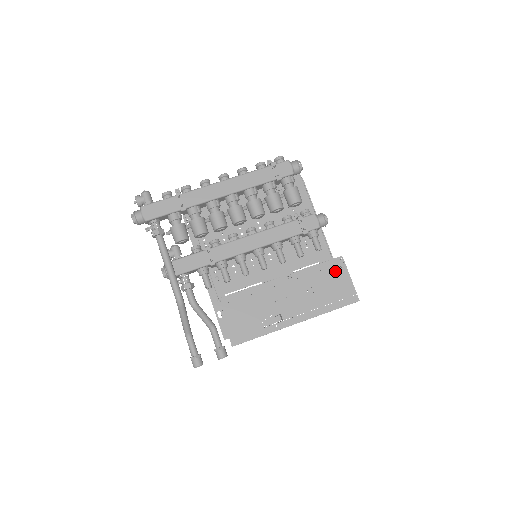
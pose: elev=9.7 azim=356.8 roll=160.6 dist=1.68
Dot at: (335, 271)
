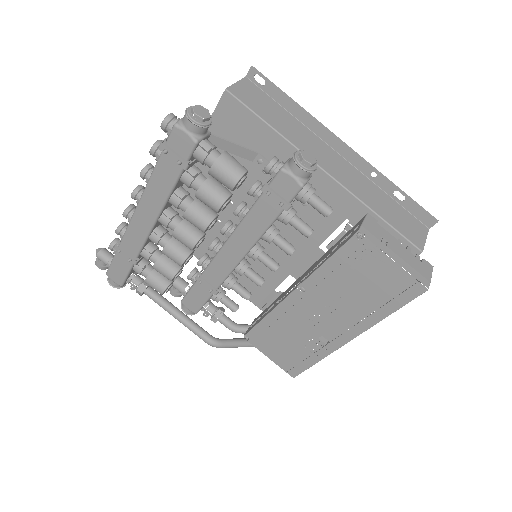
Dot at: (360, 259)
